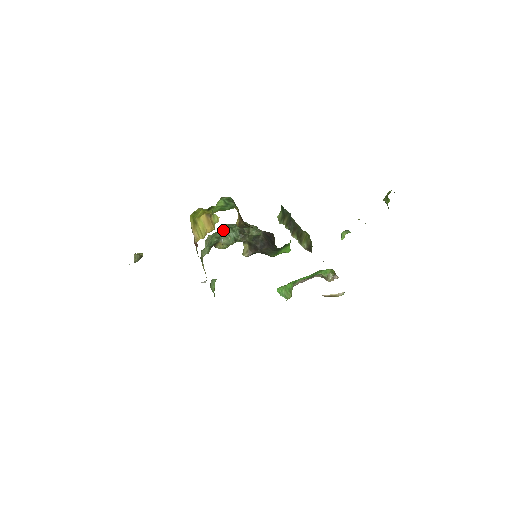
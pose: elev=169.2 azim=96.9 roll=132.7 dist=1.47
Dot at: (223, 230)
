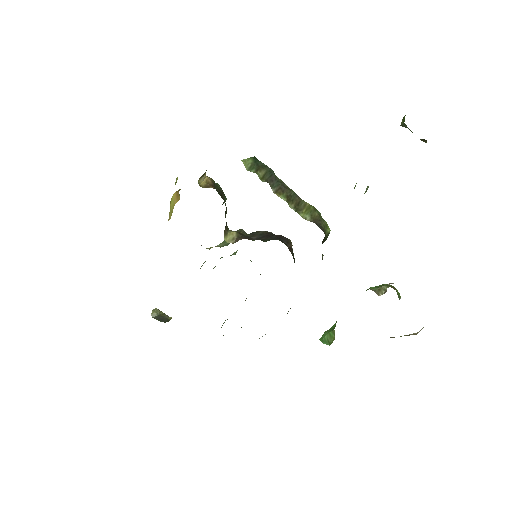
Dot at: (235, 252)
